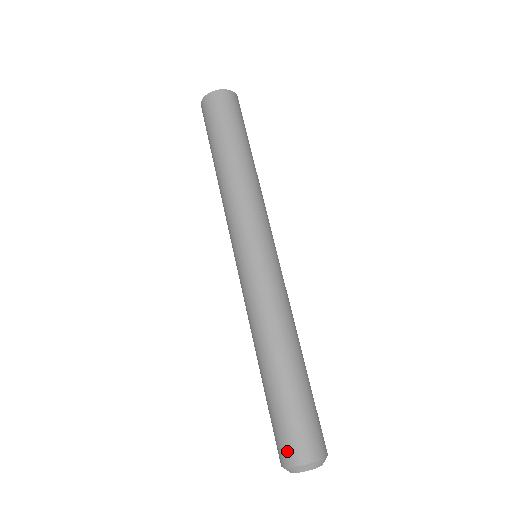
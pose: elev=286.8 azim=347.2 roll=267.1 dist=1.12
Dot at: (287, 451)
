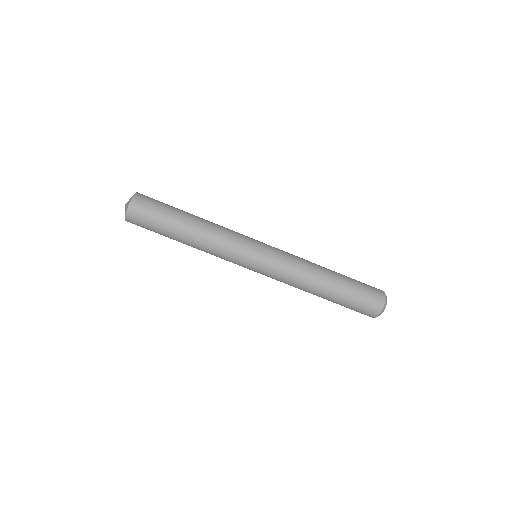
Dot at: (374, 306)
